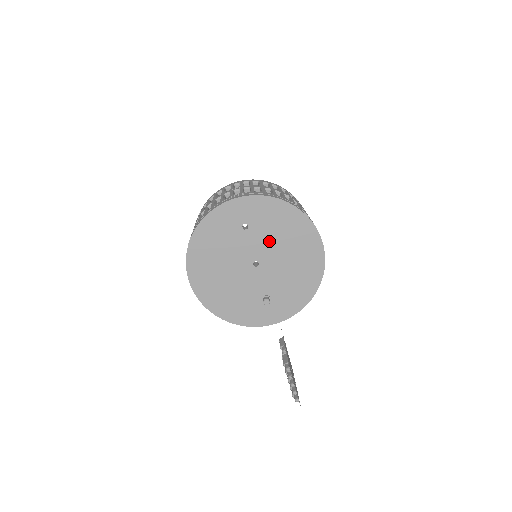
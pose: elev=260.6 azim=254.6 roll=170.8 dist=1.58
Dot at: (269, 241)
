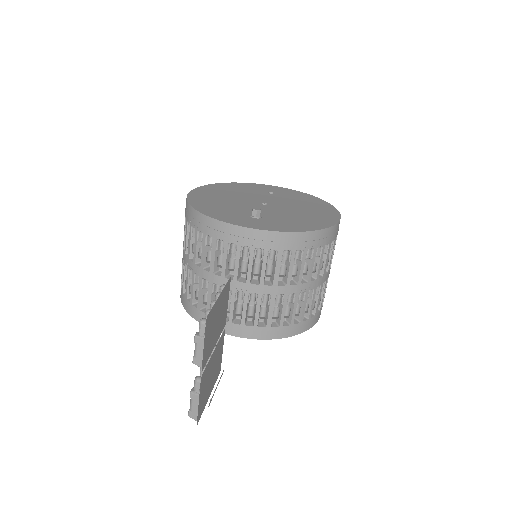
Dot at: (287, 202)
